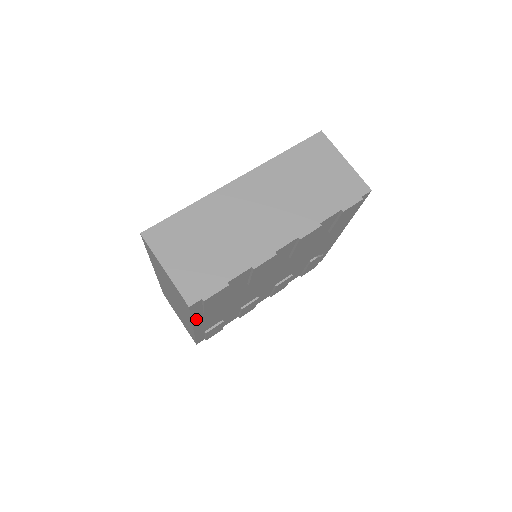
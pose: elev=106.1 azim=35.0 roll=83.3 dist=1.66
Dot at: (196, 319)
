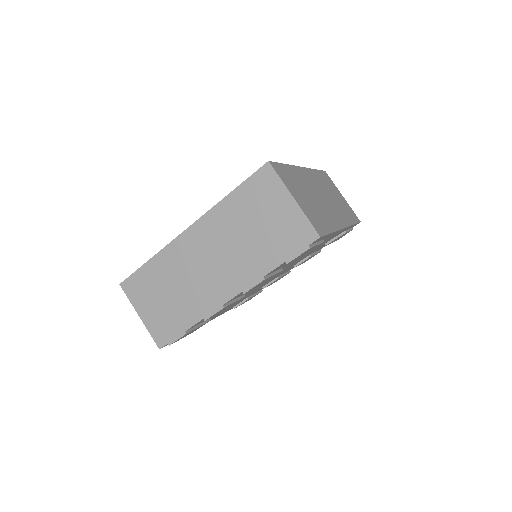
Dot at: occluded
